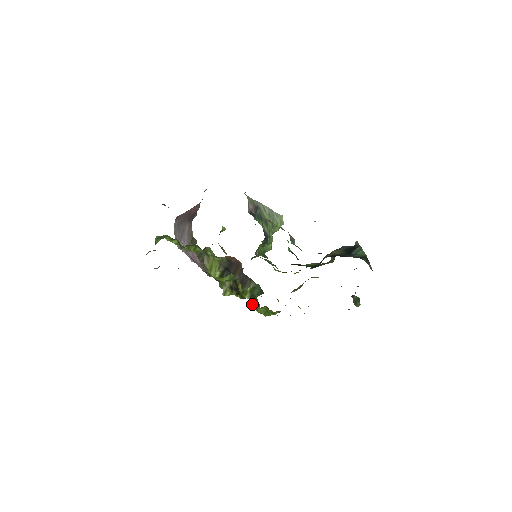
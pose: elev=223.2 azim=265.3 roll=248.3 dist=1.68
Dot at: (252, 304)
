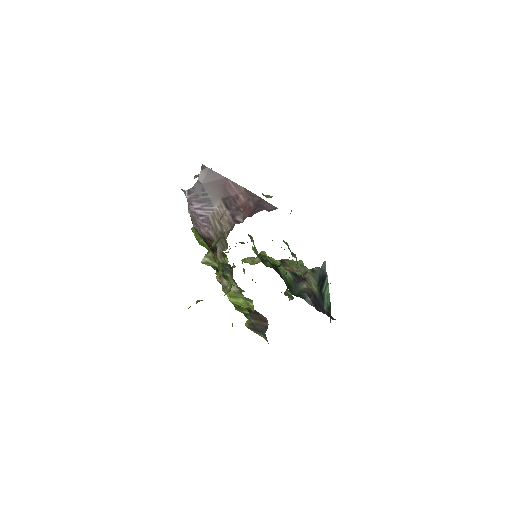
Dot at: occluded
